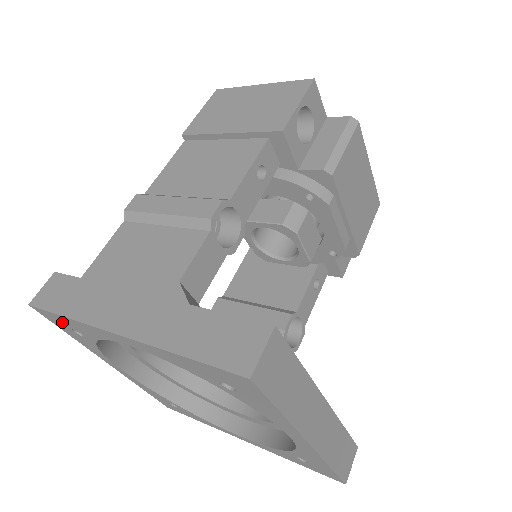
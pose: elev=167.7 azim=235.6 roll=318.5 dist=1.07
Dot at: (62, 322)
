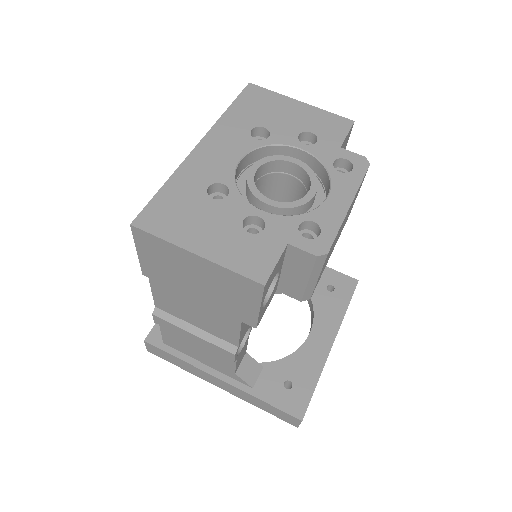
Dot at: occluded
